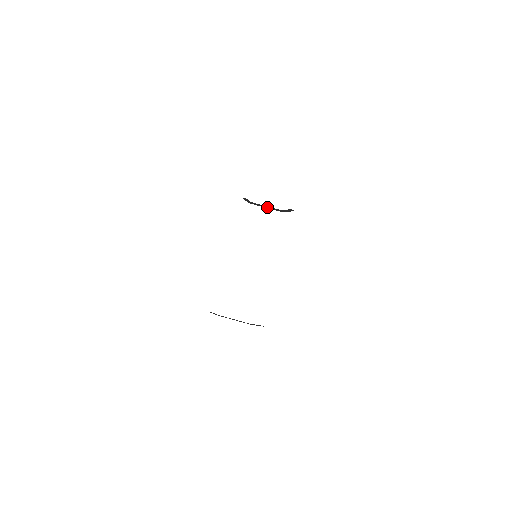
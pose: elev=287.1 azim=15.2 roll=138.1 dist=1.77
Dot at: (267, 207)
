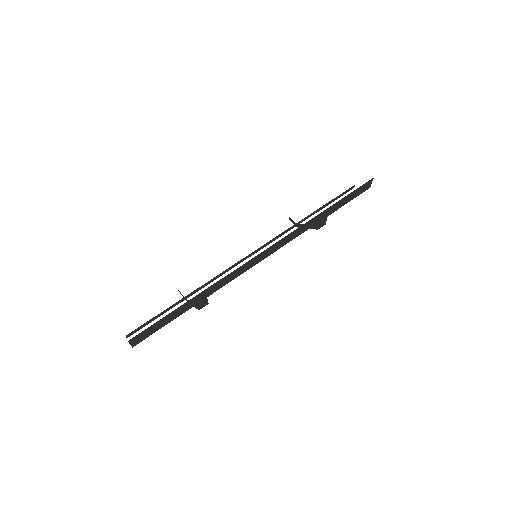
Dot at: occluded
